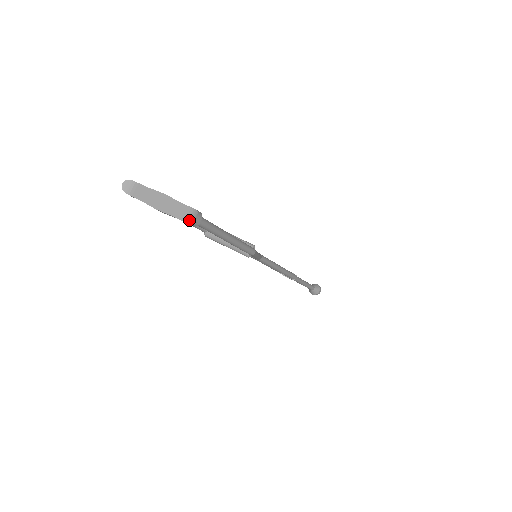
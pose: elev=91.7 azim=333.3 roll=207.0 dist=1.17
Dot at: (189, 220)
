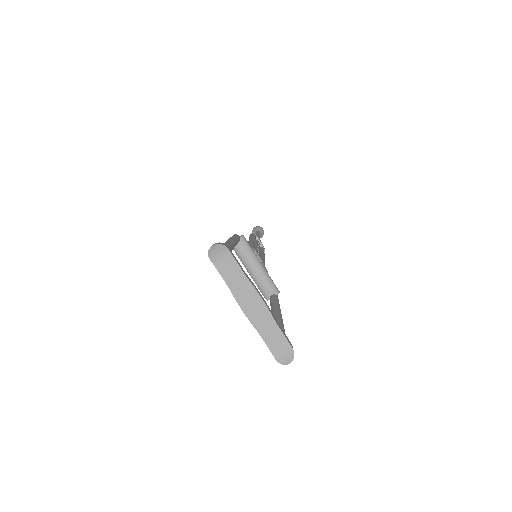
Dot at: (278, 355)
